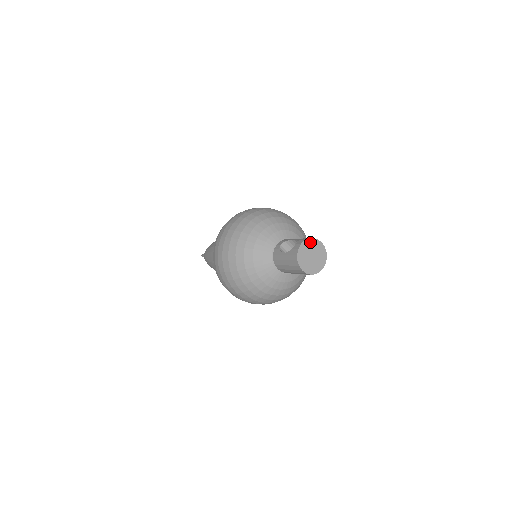
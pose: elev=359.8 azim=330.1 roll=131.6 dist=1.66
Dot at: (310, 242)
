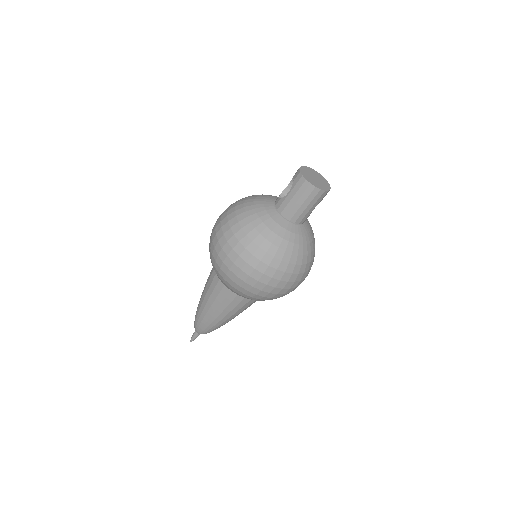
Dot at: (305, 169)
